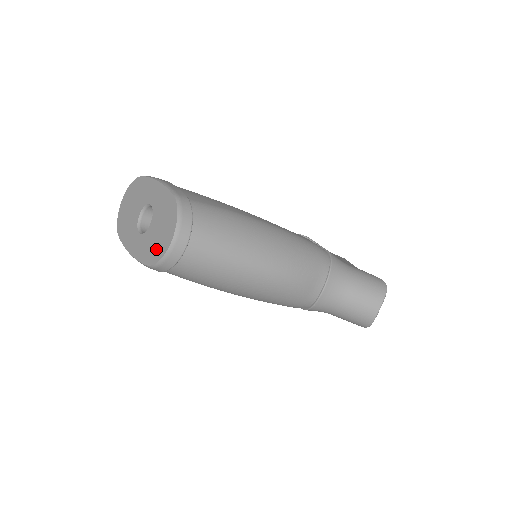
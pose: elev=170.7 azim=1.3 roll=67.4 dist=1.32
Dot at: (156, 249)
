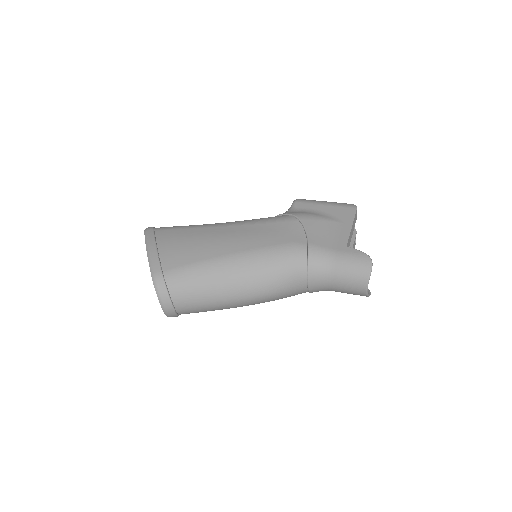
Dot at: occluded
